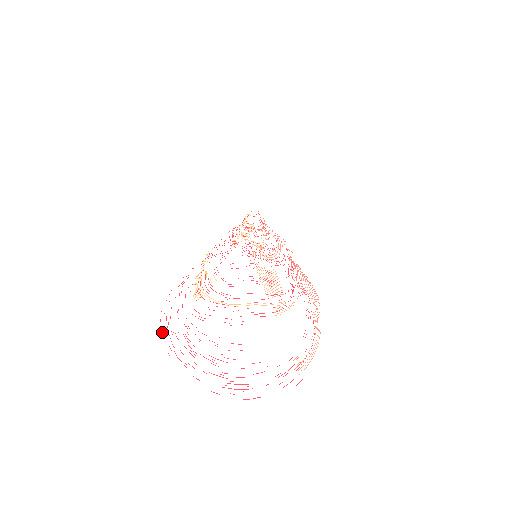
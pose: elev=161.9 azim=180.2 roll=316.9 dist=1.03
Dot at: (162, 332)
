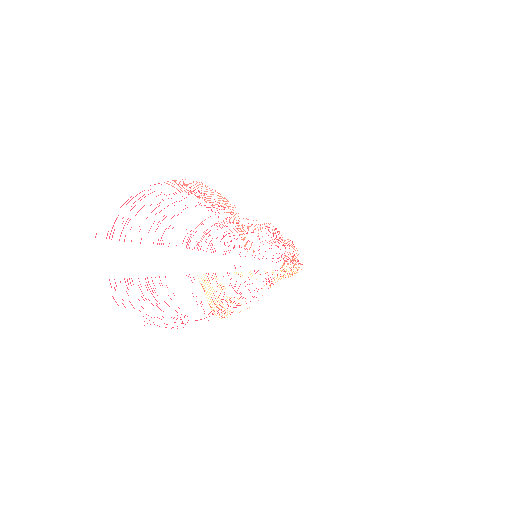
Dot at: occluded
